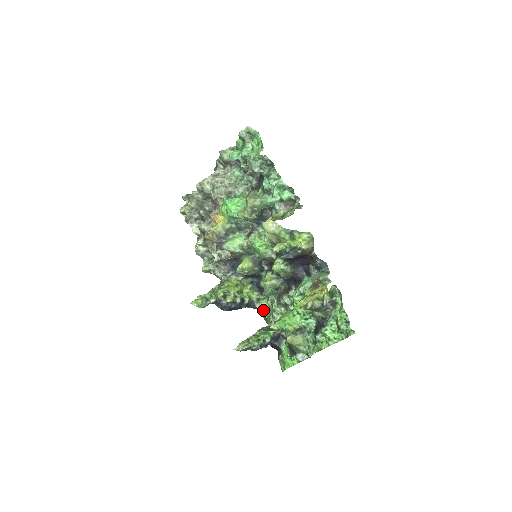
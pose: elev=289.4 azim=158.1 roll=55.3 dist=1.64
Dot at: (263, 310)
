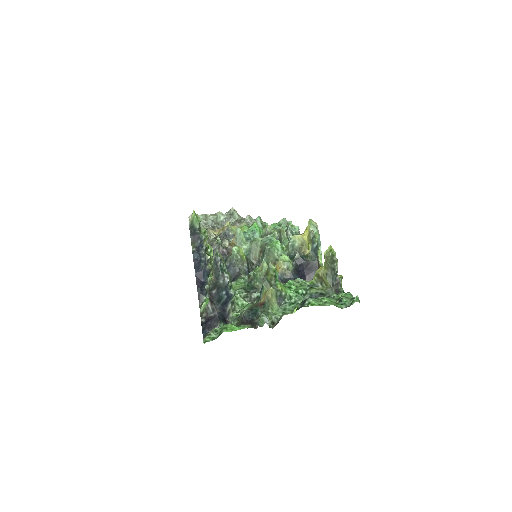
Dot at: occluded
